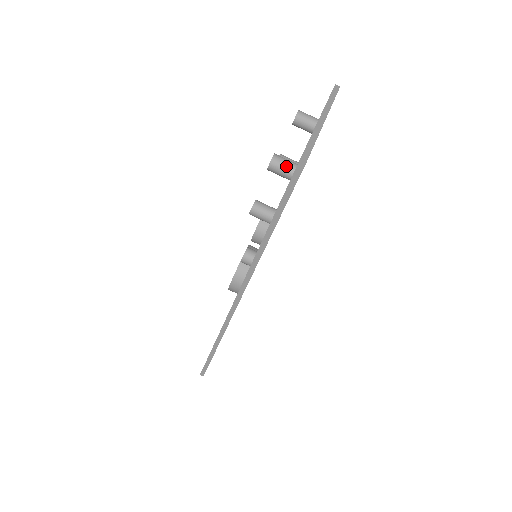
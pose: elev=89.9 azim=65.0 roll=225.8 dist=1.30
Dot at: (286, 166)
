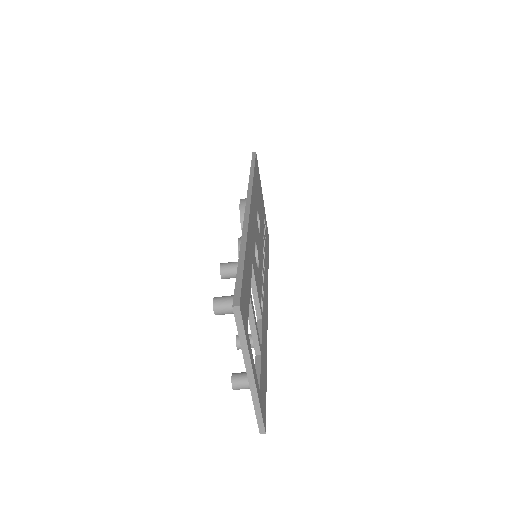
Dot at: occluded
